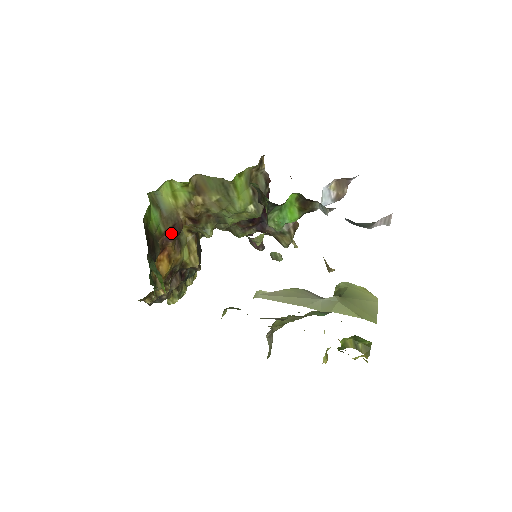
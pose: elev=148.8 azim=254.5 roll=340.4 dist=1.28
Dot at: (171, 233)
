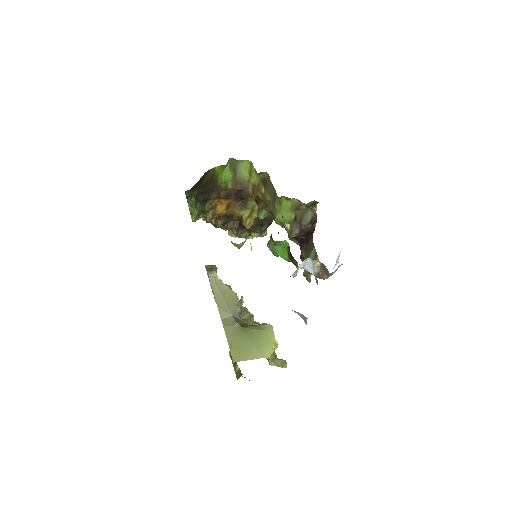
Dot at: (236, 193)
